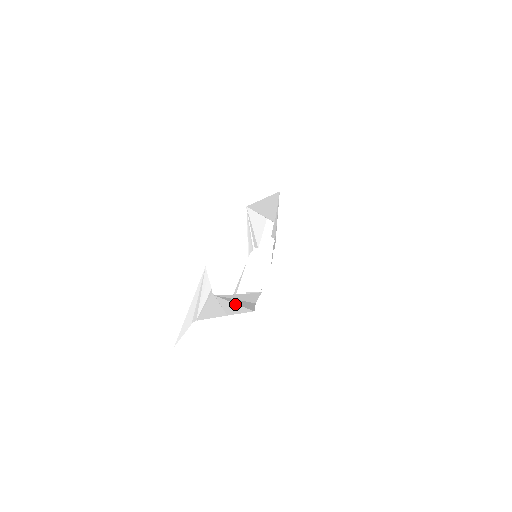
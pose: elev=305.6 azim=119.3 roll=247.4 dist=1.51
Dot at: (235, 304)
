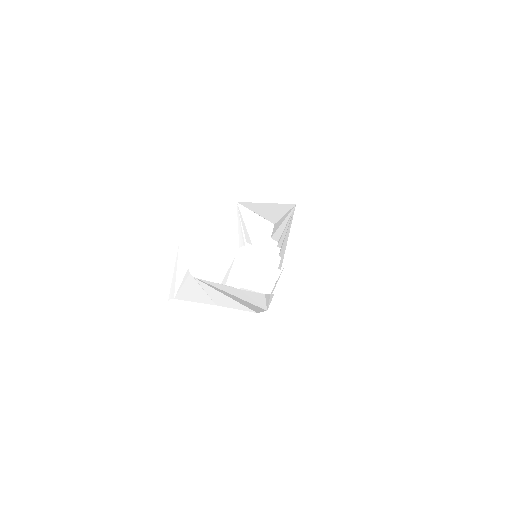
Dot at: (226, 296)
